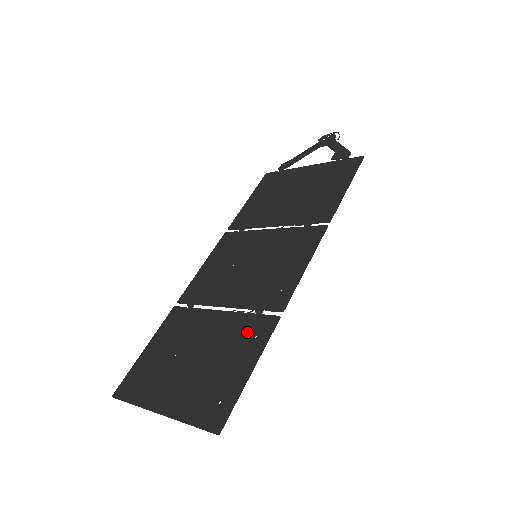
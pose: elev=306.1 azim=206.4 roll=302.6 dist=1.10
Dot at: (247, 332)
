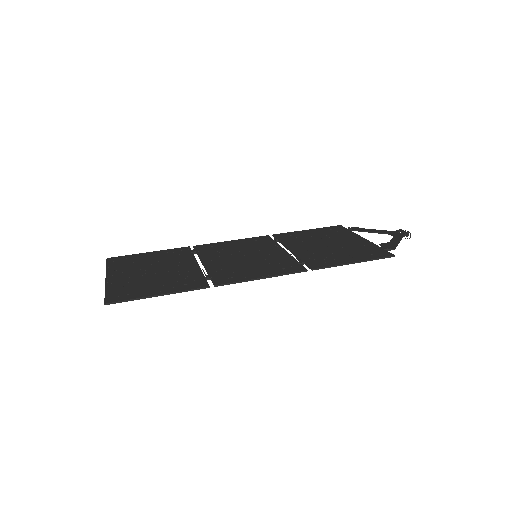
Dot at: (187, 280)
